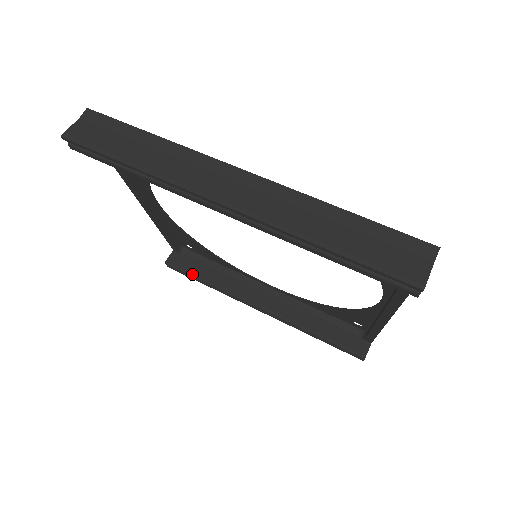
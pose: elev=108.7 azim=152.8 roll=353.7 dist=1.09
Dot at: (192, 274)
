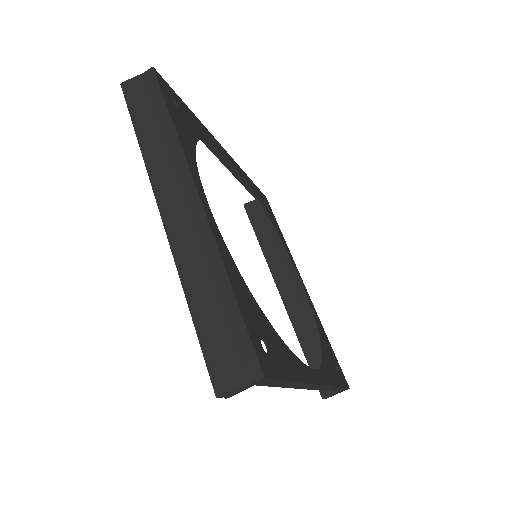
Dot at: (255, 228)
